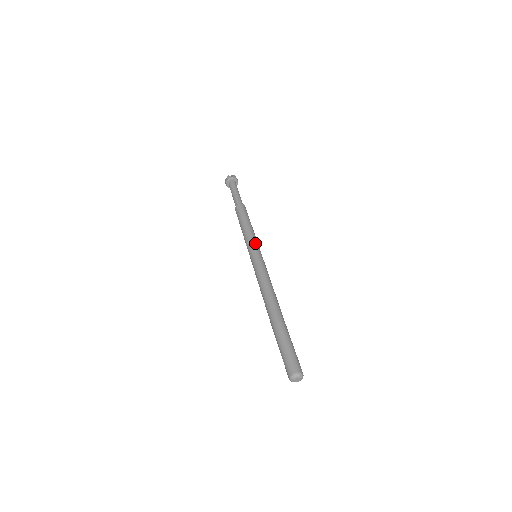
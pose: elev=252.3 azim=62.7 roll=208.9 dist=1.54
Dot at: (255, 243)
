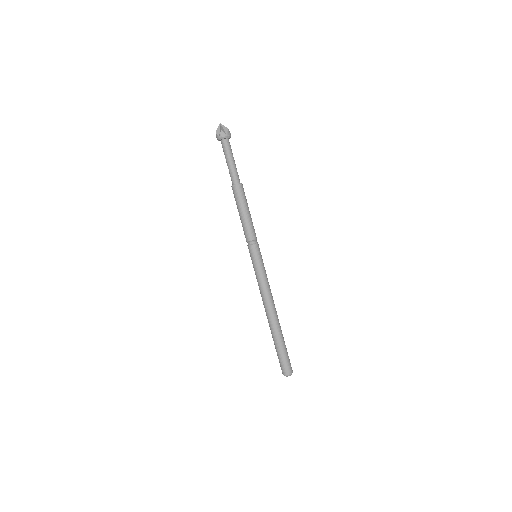
Dot at: (256, 245)
